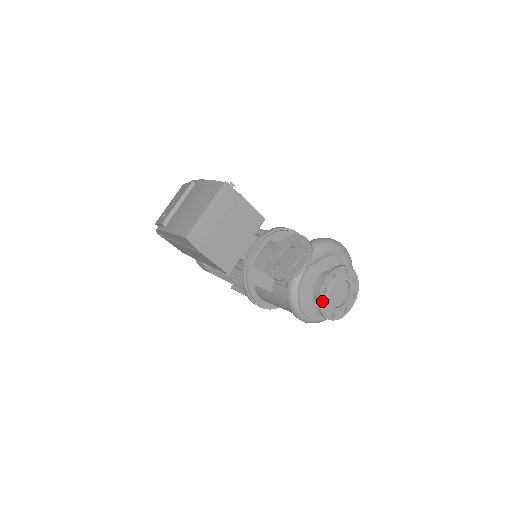
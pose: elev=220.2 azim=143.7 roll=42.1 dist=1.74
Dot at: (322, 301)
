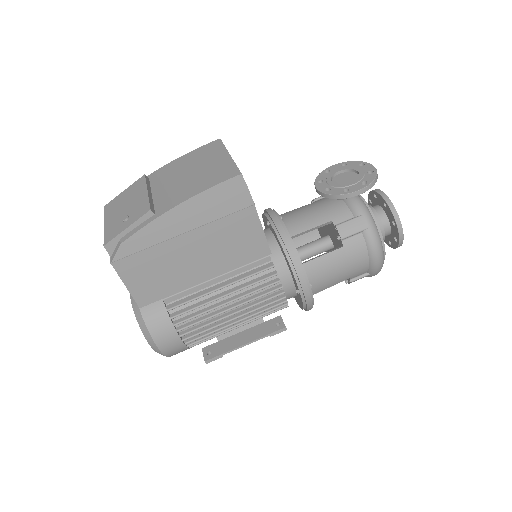
Dot at: (395, 213)
